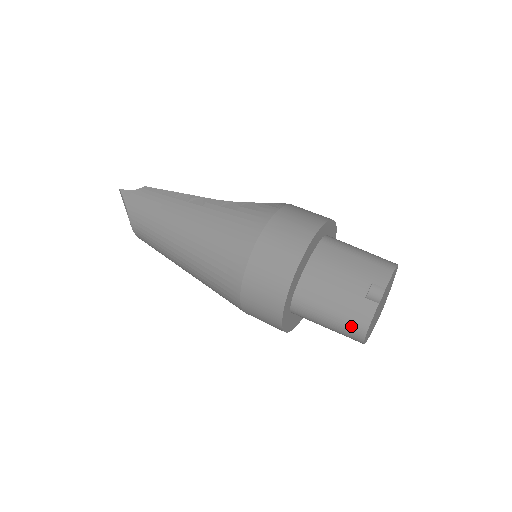
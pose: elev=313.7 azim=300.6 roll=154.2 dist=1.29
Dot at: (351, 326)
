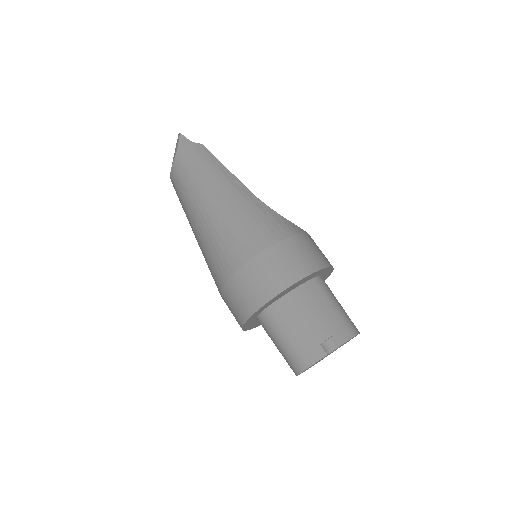
Dot at: (296, 358)
